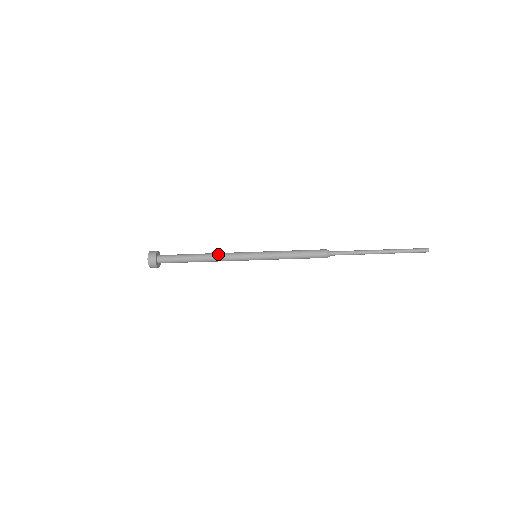
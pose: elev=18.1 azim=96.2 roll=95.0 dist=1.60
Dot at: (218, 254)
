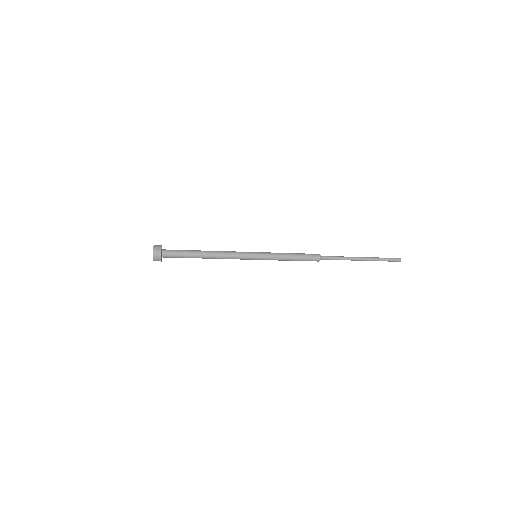
Dot at: (222, 254)
